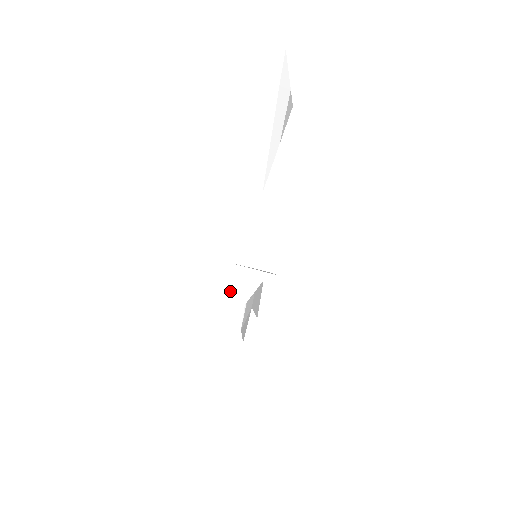
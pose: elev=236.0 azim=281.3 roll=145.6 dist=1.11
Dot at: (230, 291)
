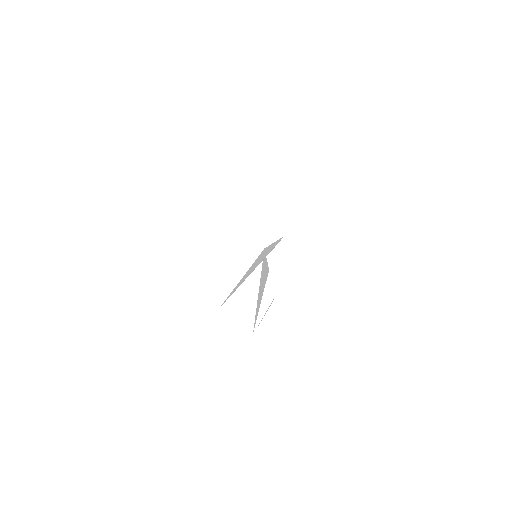
Dot at: occluded
